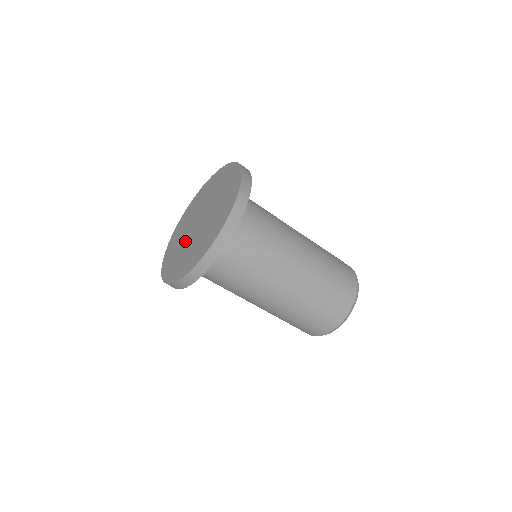
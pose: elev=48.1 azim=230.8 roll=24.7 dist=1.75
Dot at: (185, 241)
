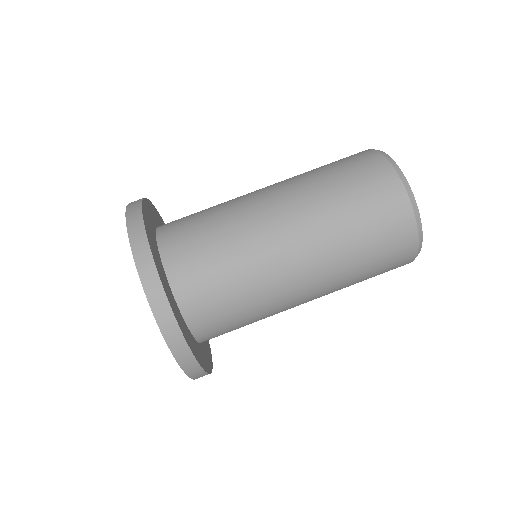
Dot at: occluded
